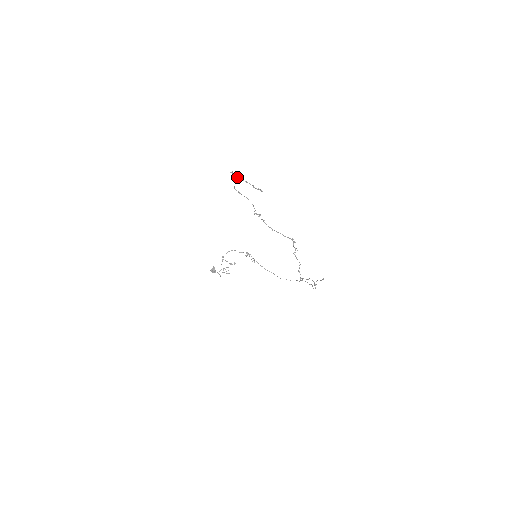
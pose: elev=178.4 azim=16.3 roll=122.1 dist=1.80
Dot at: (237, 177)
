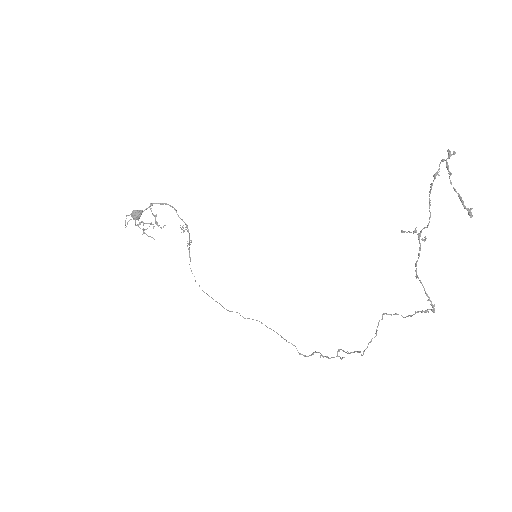
Dot at: occluded
